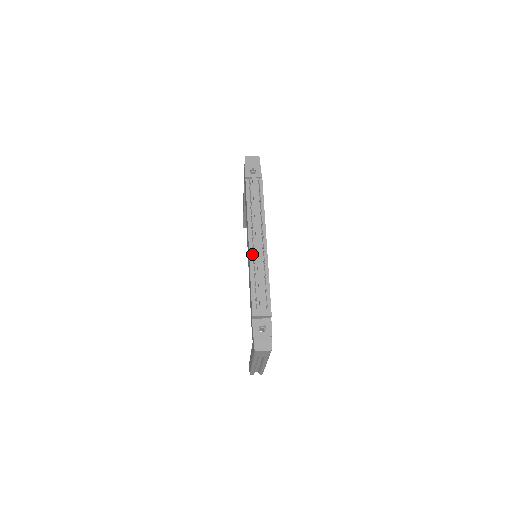
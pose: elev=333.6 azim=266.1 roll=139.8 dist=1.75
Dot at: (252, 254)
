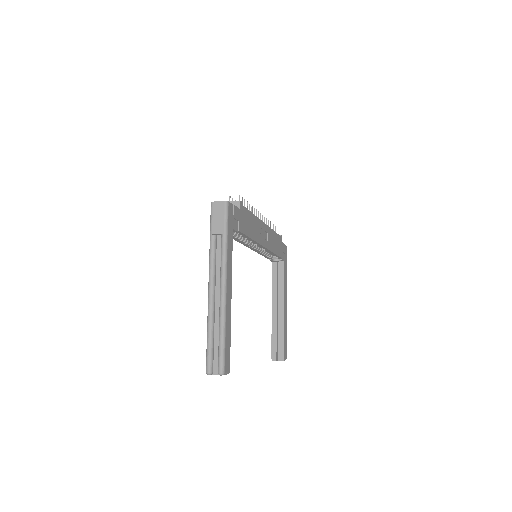
Dot at: occluded
